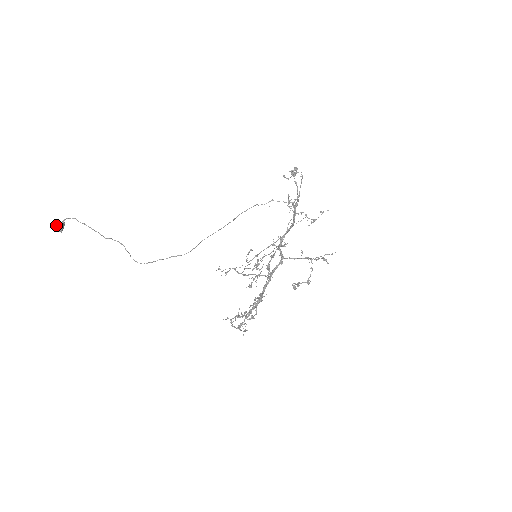
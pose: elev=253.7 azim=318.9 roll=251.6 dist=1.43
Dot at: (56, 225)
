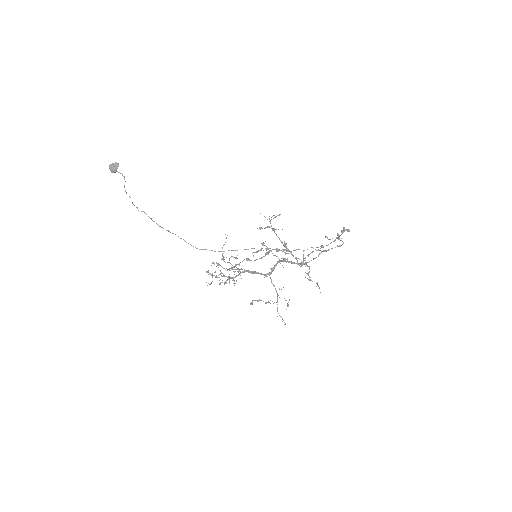
Dot at: (110, 166)
